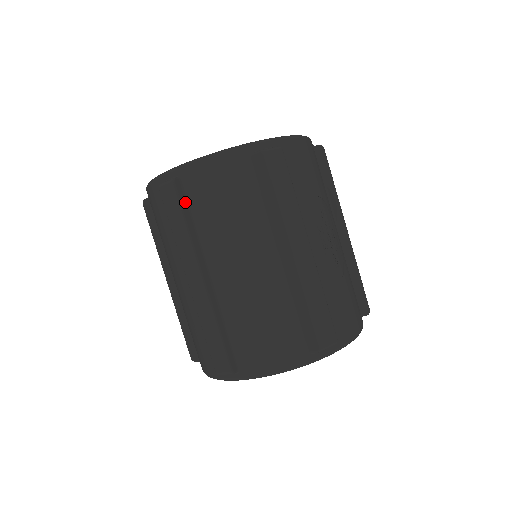
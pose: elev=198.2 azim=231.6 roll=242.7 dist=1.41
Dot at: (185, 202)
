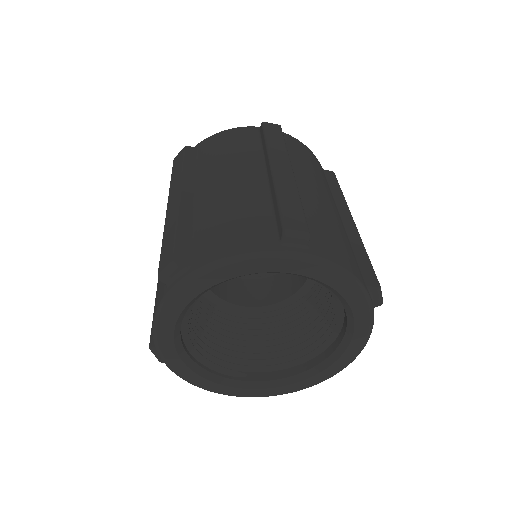
Dot at: occluded
